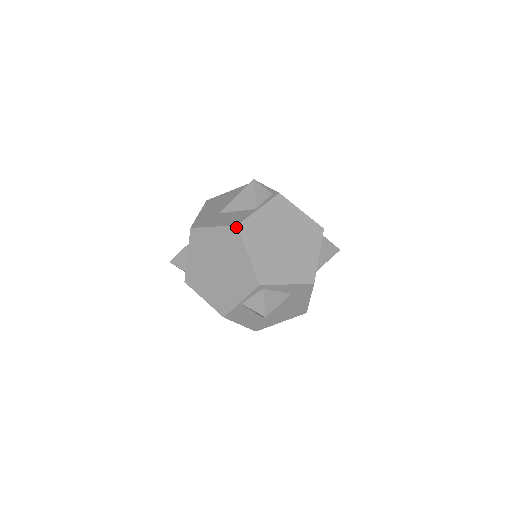
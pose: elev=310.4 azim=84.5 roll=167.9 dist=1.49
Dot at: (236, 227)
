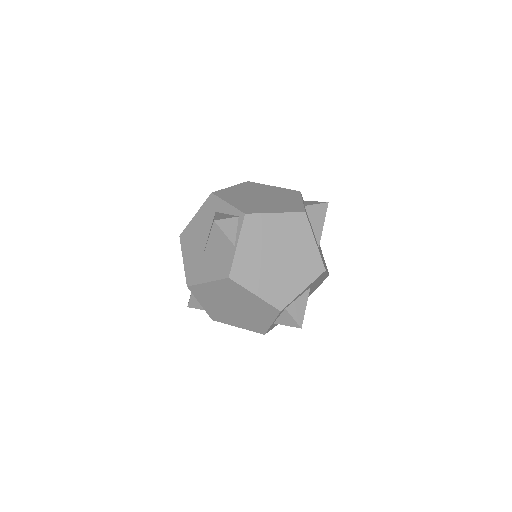
Dot at: (229, 279)
